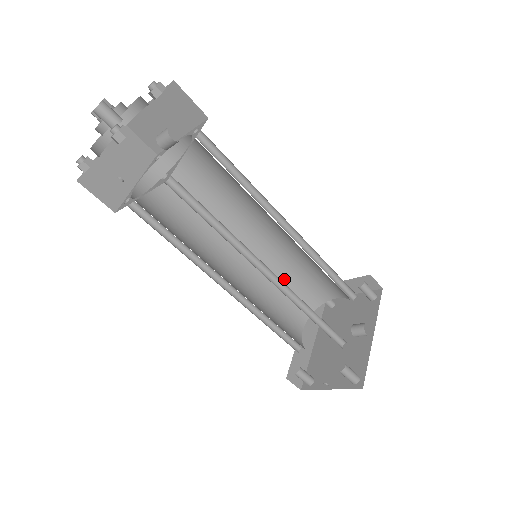
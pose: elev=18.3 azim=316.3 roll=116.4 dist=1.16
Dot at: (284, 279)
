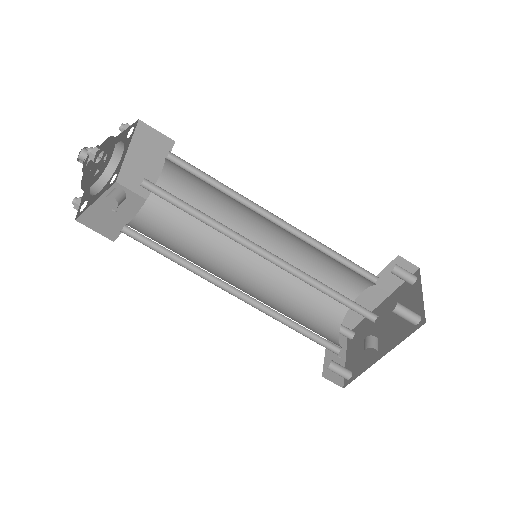
Dot at: (327, 256)
